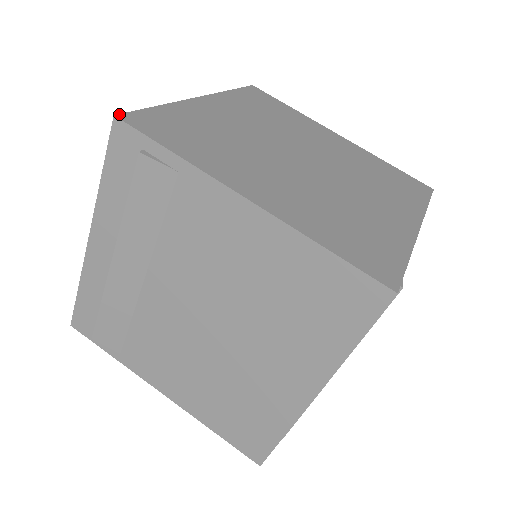
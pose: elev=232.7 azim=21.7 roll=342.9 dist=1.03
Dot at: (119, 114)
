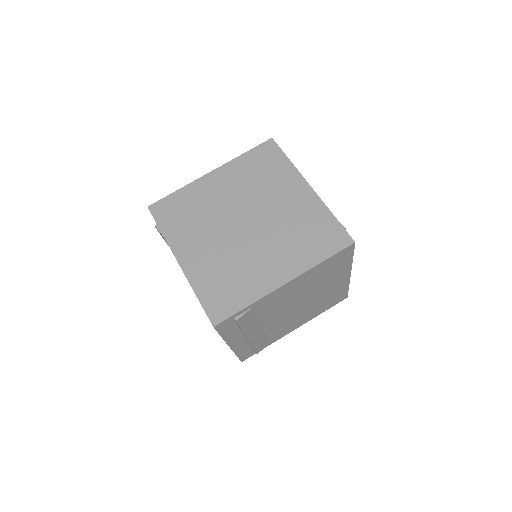
Dot at: (150, 205)
